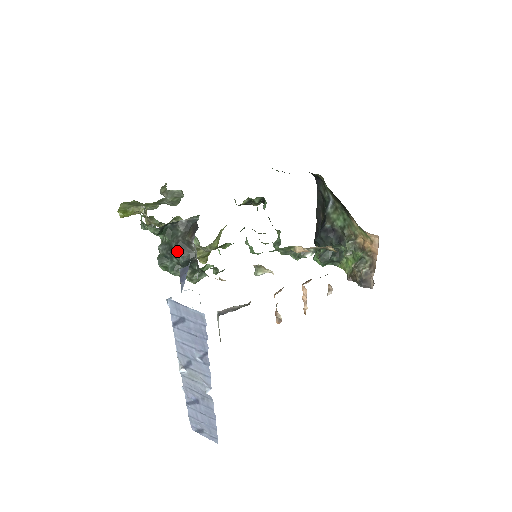
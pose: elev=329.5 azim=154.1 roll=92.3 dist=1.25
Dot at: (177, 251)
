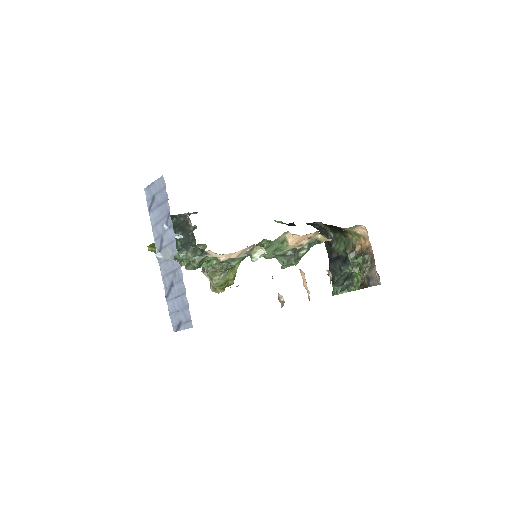
Dot at: (178, 230)
